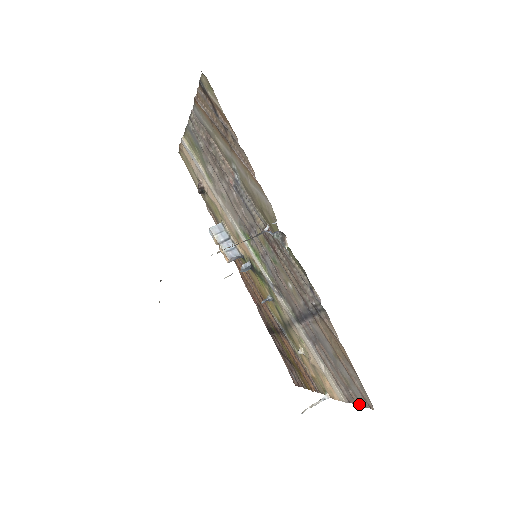
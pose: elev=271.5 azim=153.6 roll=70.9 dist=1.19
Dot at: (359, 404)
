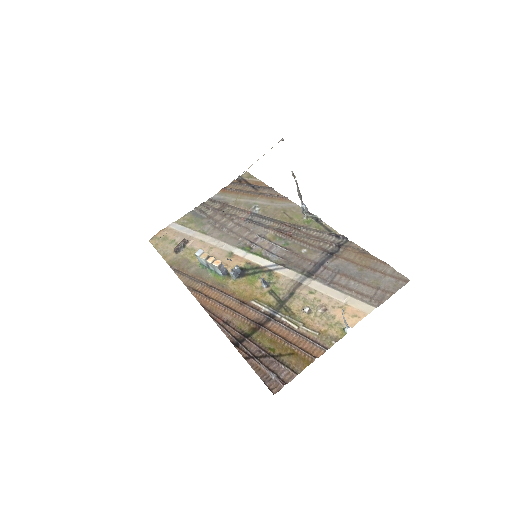
Dot at: (393, 293)
